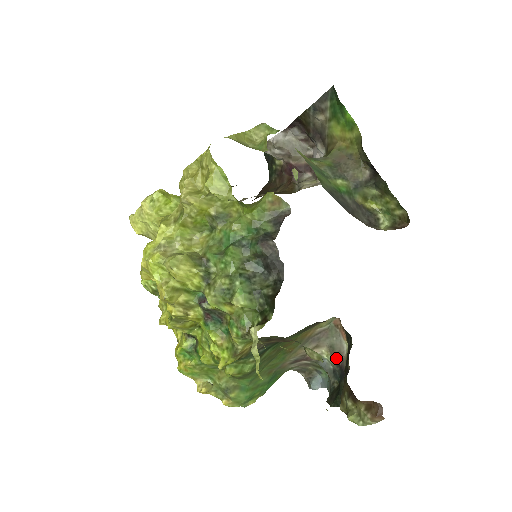
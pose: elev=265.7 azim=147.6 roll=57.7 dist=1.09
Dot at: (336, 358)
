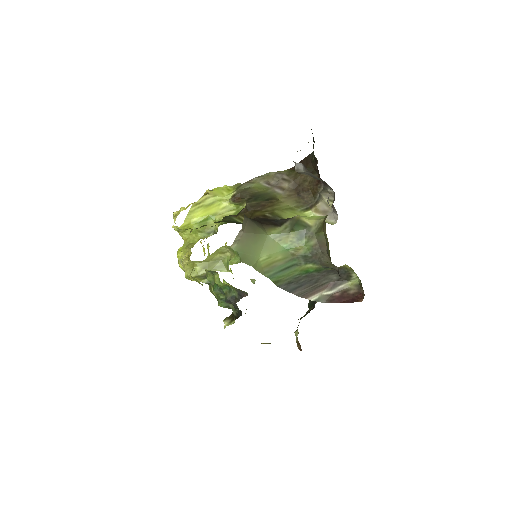
Dot at: occluded
